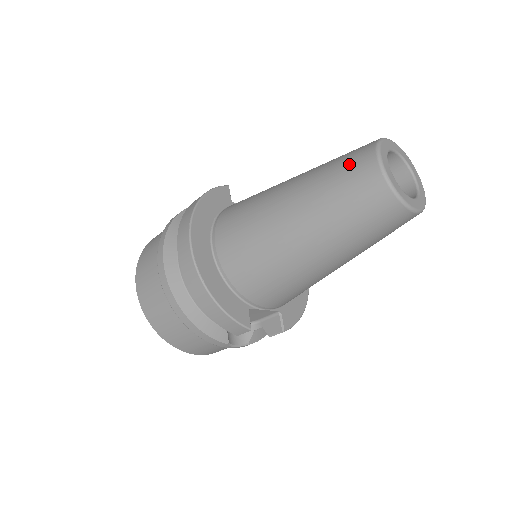
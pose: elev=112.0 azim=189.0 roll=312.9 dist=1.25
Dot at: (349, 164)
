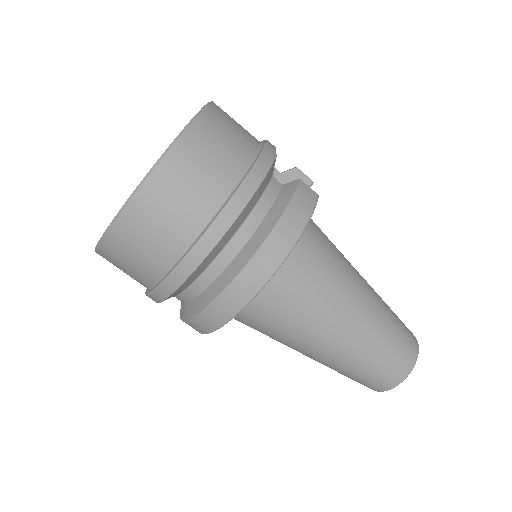
Dot at: (393, 363)
